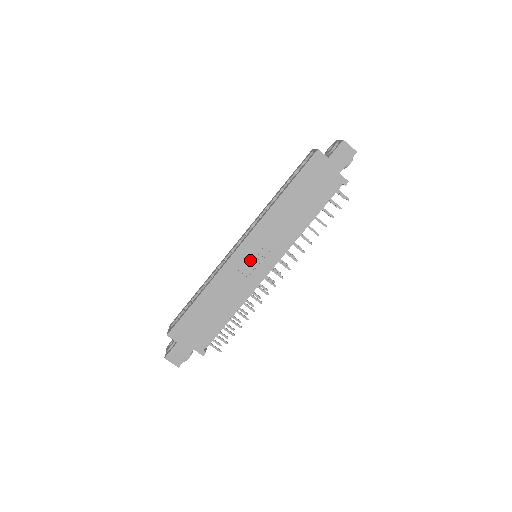
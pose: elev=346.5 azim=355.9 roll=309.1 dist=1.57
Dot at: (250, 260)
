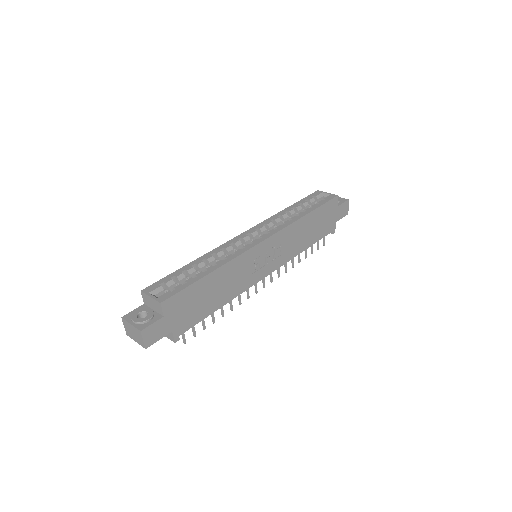
Dot at: (262, 258)
